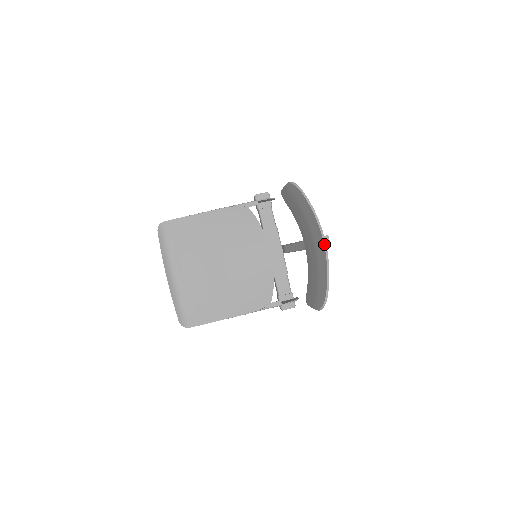
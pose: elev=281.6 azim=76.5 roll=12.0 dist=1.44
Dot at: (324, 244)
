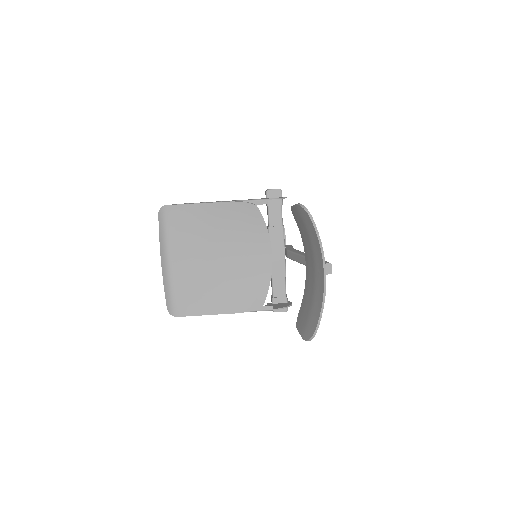
Dot at: (324, 277)
